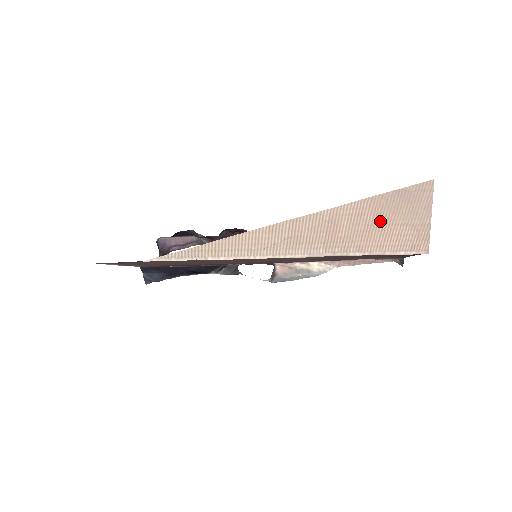
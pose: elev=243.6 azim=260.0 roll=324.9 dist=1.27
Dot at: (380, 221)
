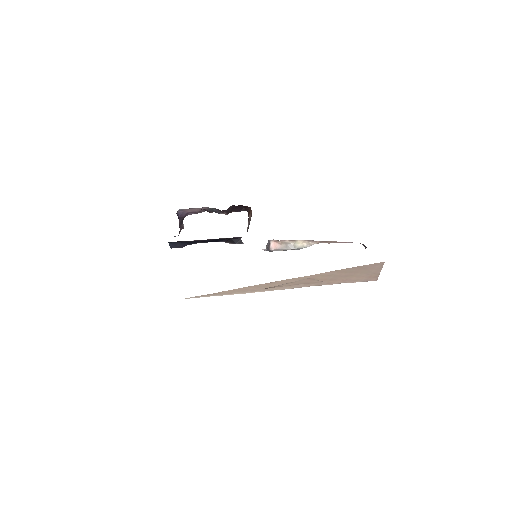
Dot at: (344, 275)
